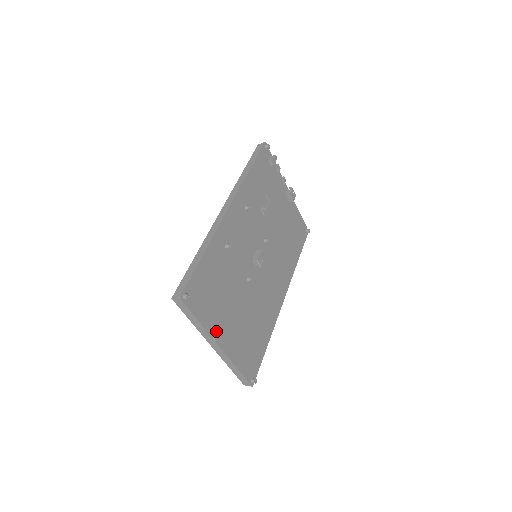
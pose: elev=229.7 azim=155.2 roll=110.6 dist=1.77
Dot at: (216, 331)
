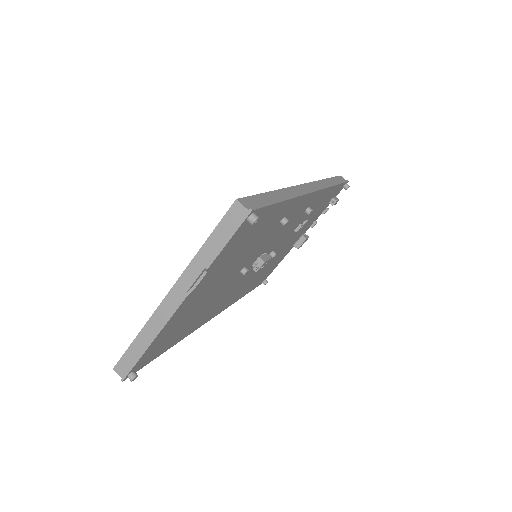
Dot at: (199, 286)
